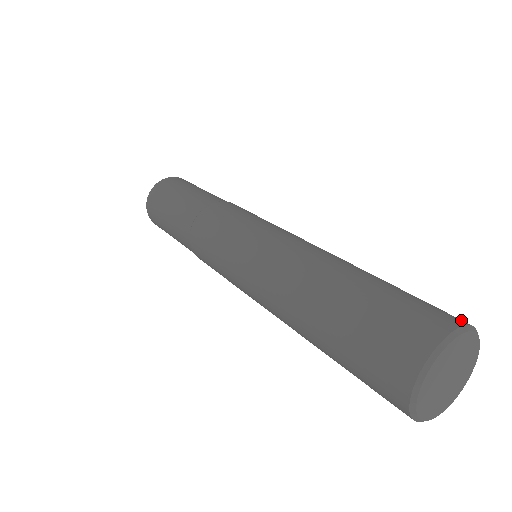
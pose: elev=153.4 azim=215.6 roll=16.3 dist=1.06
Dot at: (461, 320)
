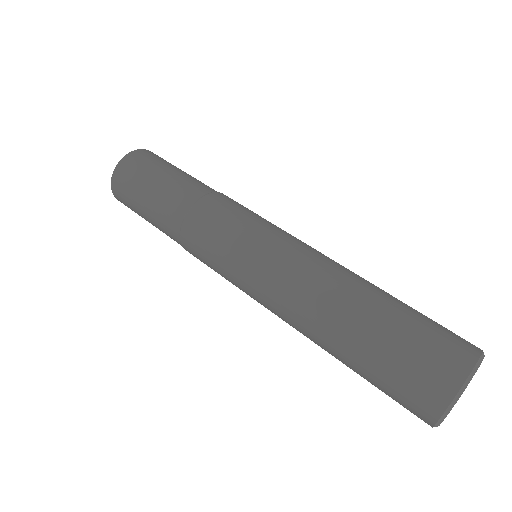
Dot at: (475, 346)
